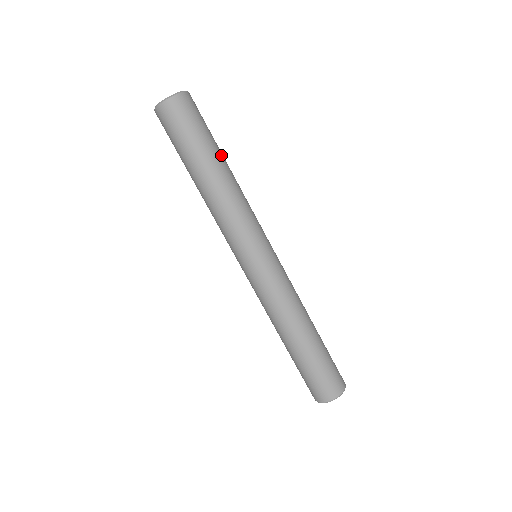
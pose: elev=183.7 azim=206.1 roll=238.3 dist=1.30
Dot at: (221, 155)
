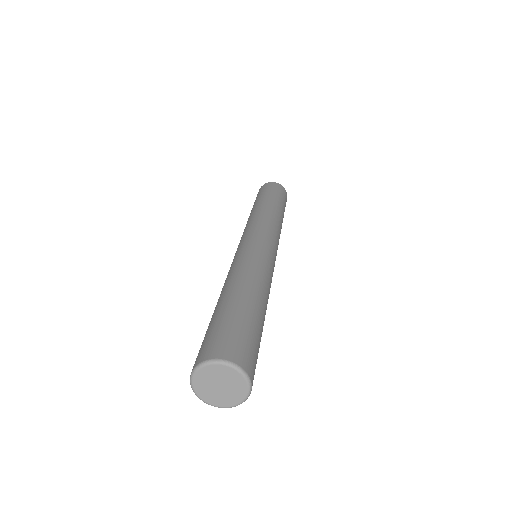
Dot at: occluded
